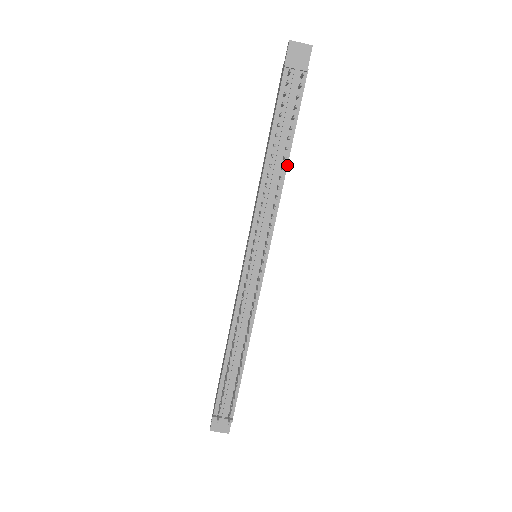
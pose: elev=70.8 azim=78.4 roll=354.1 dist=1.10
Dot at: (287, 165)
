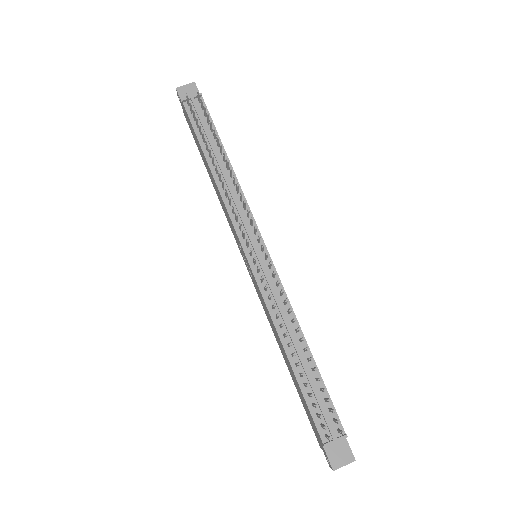
Dot at: (230, 164)
